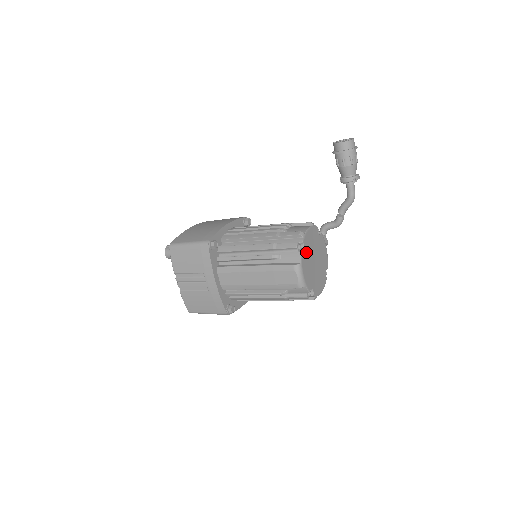
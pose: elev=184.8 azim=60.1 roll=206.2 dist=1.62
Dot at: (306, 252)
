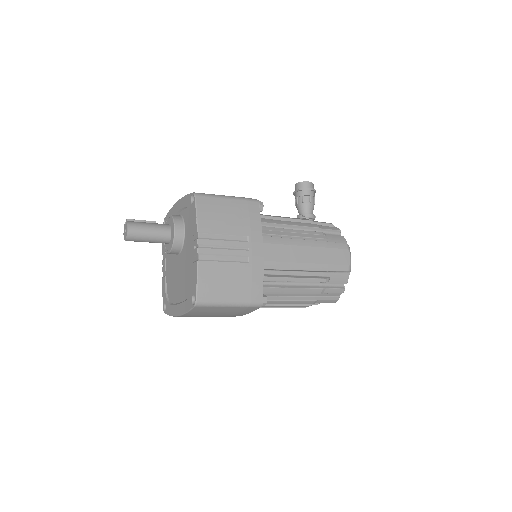
Dot at: occluded
